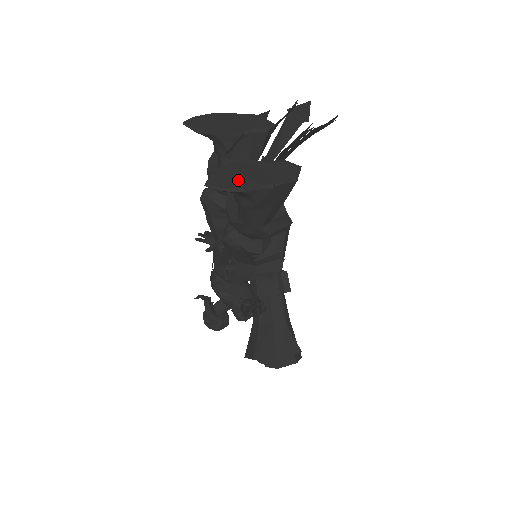
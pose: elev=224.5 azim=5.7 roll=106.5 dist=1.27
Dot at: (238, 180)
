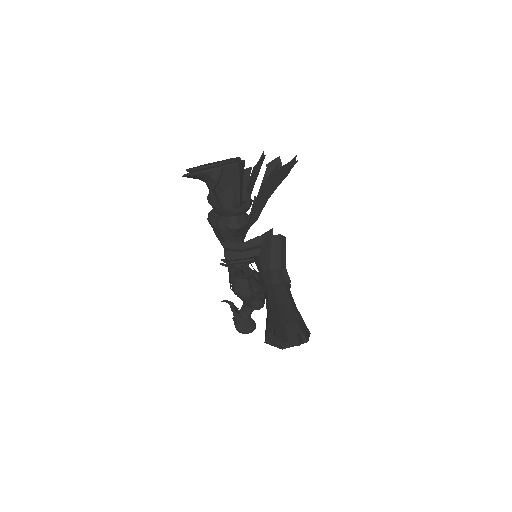
Dot at: occluded
